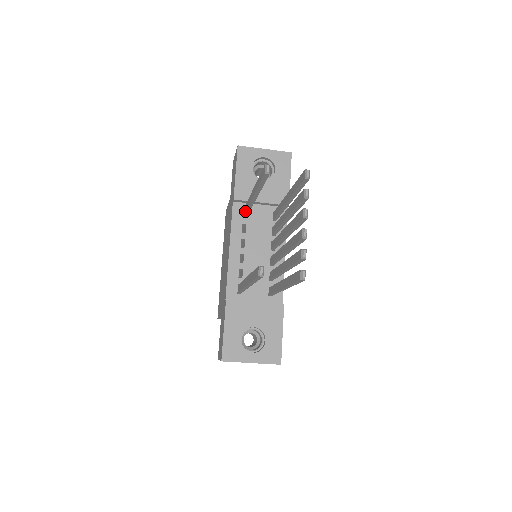
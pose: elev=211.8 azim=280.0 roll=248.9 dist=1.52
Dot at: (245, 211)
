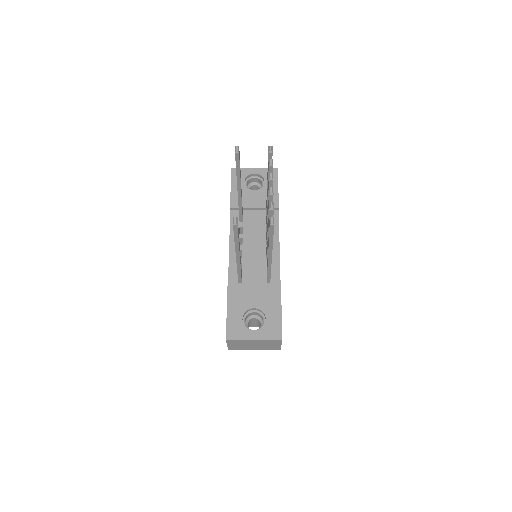
Dot at: occluded
